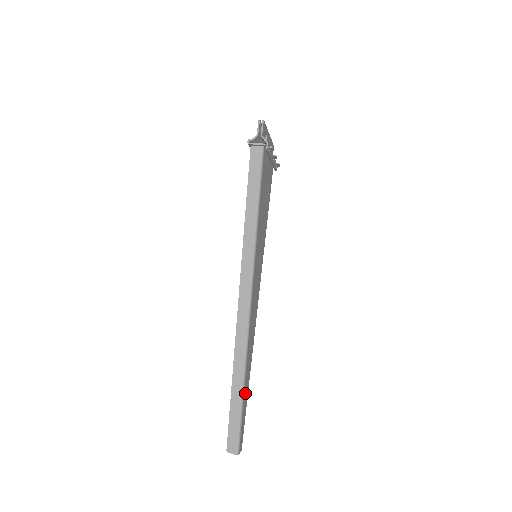
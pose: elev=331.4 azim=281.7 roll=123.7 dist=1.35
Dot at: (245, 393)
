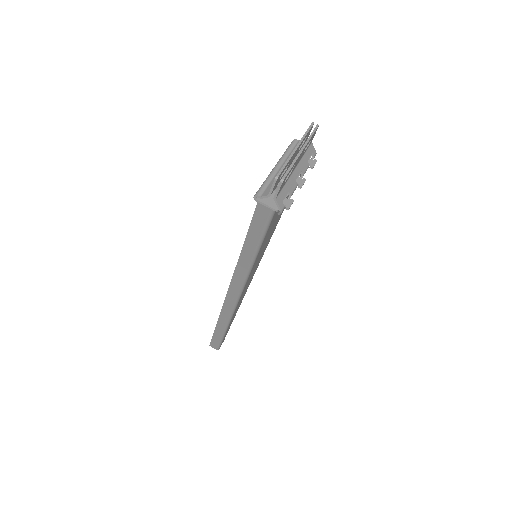
Dot at: occluded
